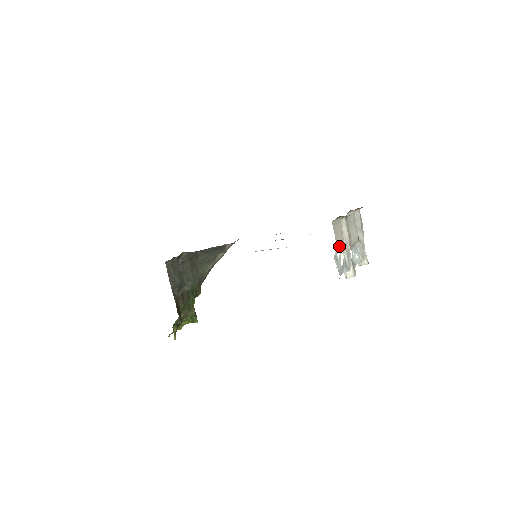
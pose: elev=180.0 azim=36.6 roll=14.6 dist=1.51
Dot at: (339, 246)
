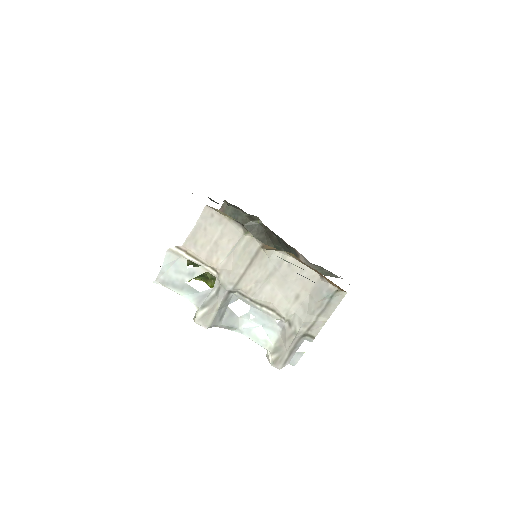
Dot at: (196, 251)
